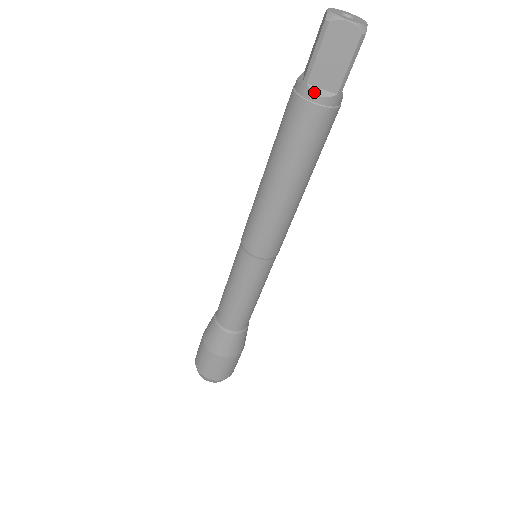
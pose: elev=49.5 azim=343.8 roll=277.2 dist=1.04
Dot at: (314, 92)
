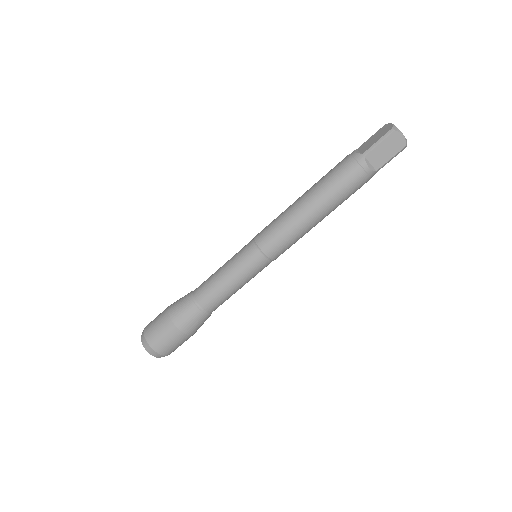
Dot at: (367, 163)
